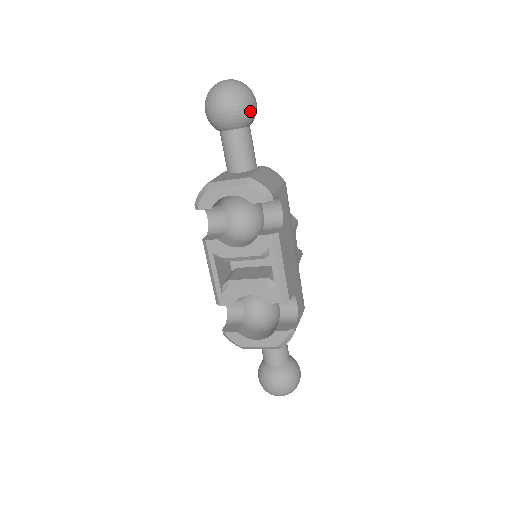
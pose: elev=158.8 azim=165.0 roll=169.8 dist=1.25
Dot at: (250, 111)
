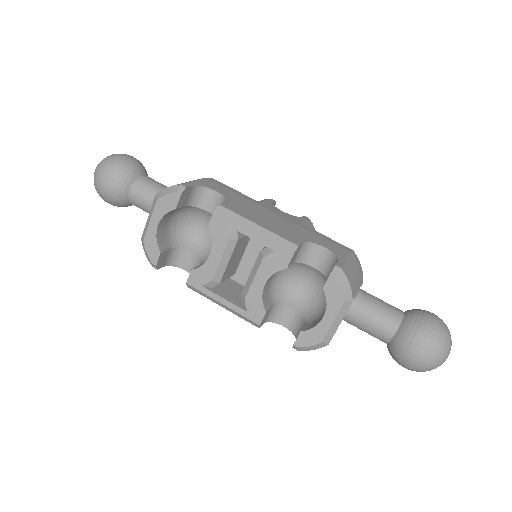
Dot at: (126, 163)
